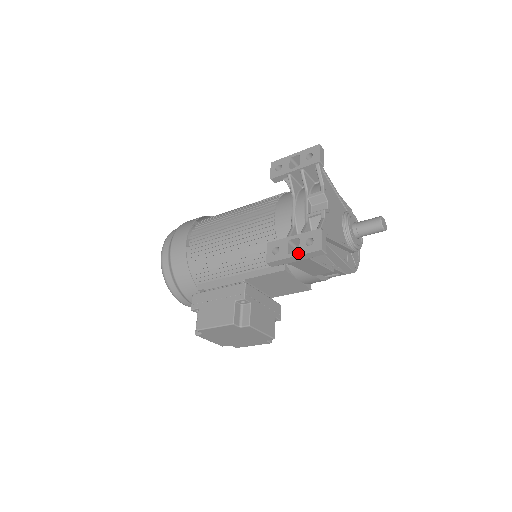
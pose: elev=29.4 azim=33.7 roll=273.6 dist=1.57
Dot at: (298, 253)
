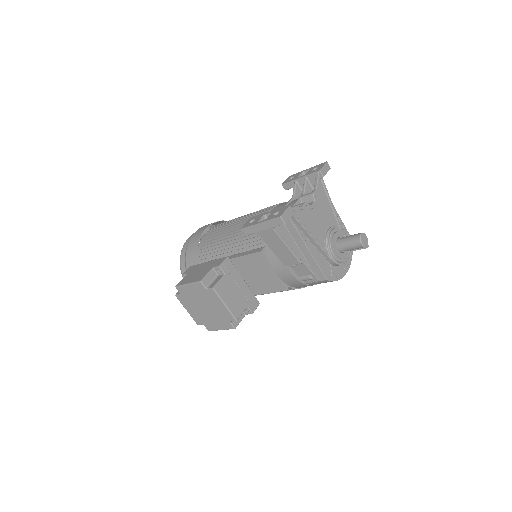
Dot at: (264, 220)
